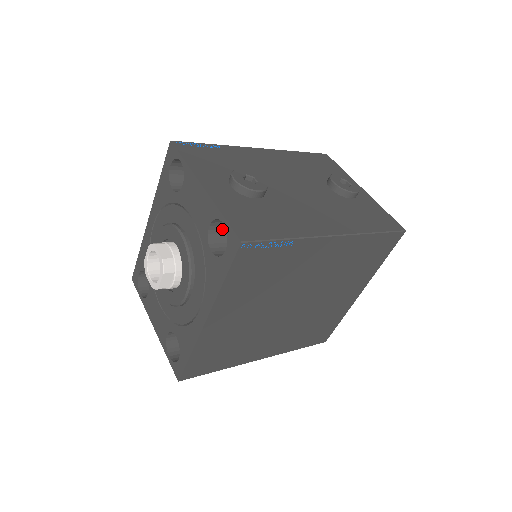
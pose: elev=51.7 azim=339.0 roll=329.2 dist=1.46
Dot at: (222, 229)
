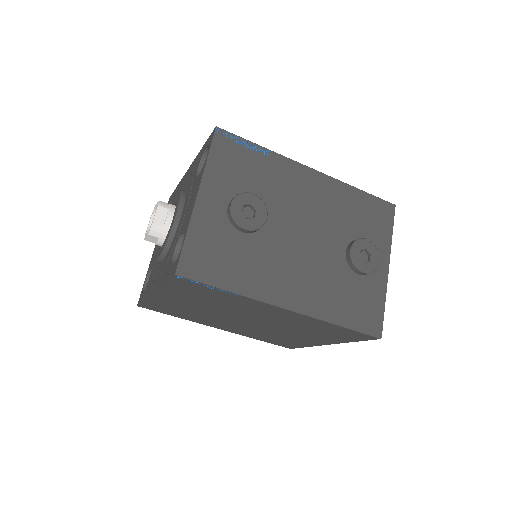
Dot at: occluded
